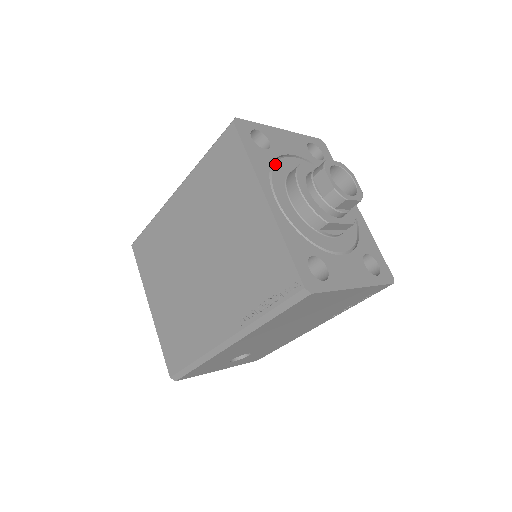
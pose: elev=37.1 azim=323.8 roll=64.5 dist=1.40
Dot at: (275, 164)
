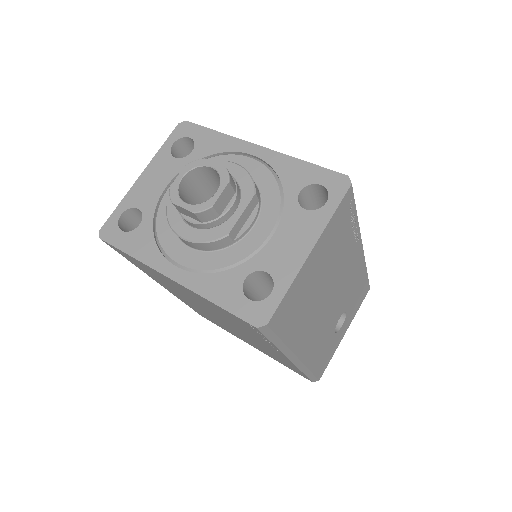
Dot at: (156, 227)
